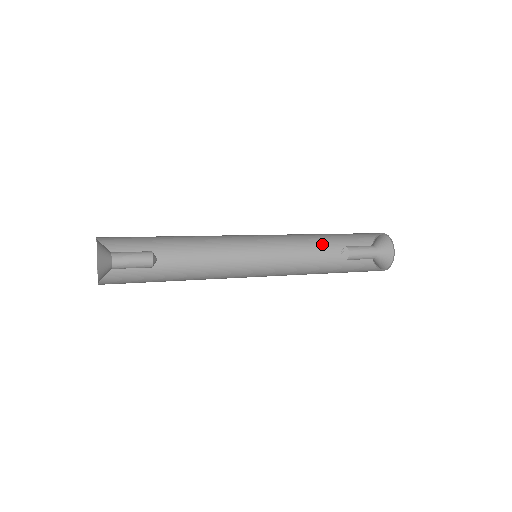
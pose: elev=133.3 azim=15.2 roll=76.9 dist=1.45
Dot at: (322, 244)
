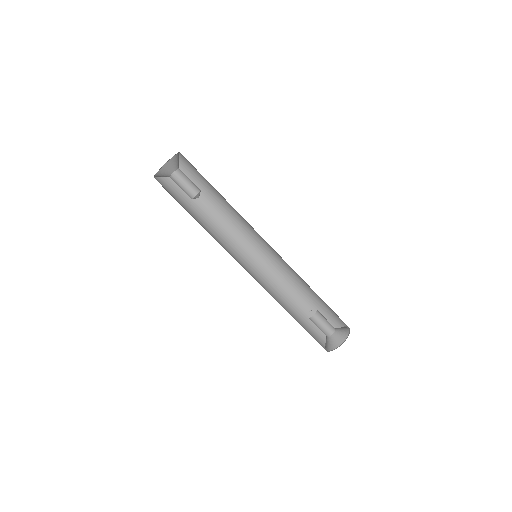
Dot at: (296, 302)
